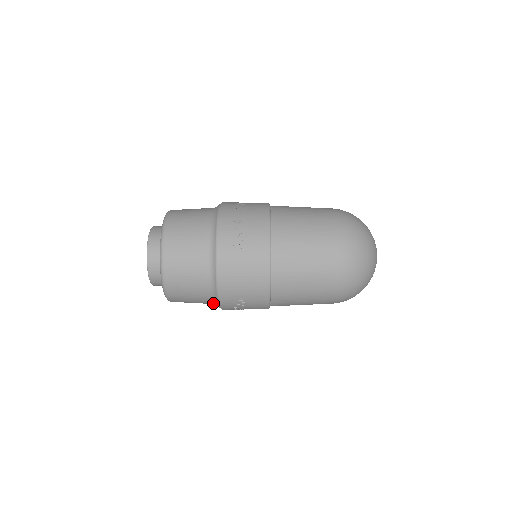
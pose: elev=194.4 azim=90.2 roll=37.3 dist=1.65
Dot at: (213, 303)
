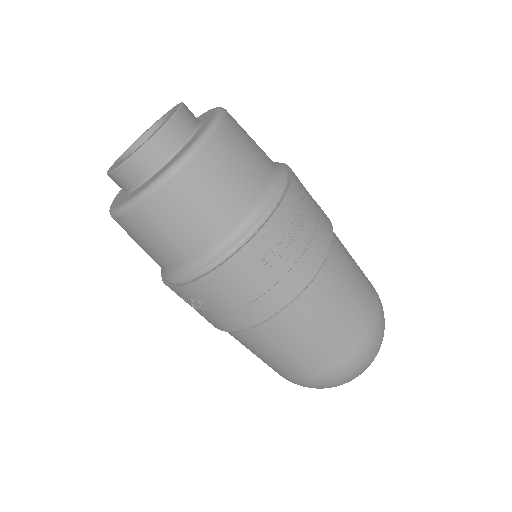
Dot at: (162, 268)
